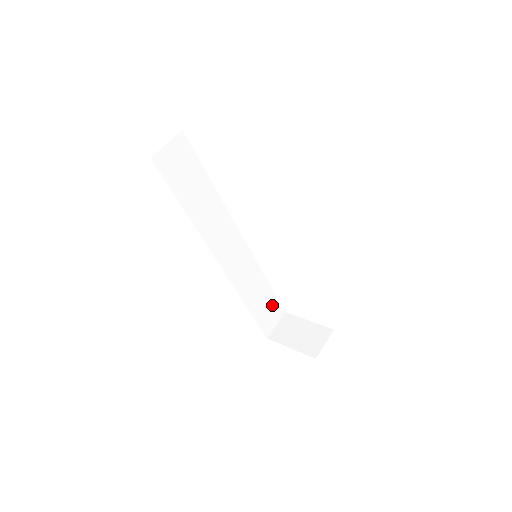
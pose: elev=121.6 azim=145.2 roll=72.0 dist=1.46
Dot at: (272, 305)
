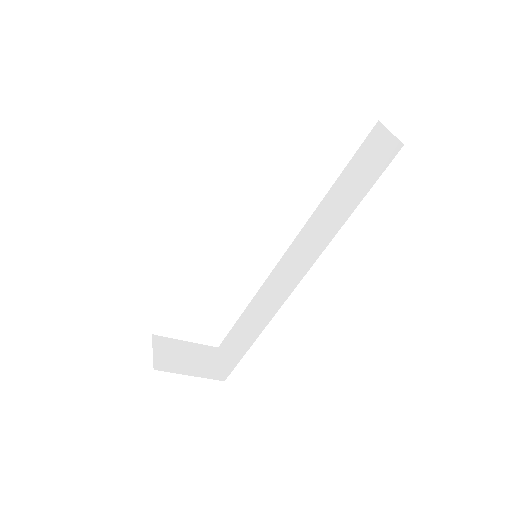
Dot at: occluded
